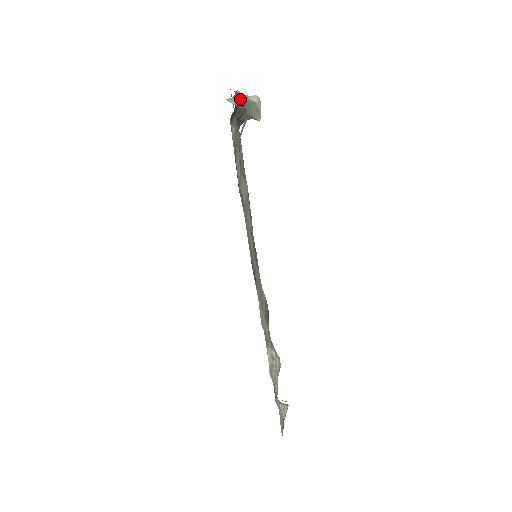
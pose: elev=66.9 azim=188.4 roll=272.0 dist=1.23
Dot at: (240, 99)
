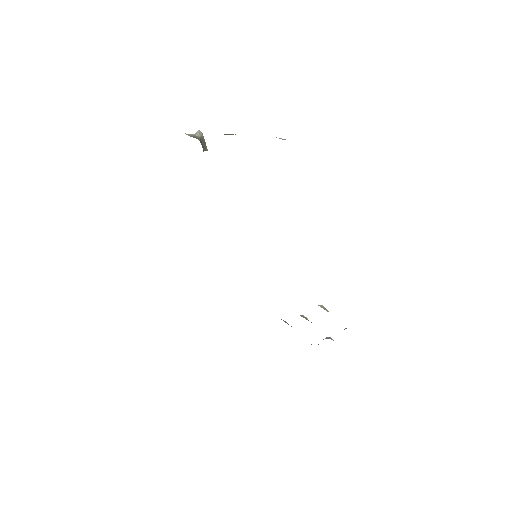
Dot at: occluded
